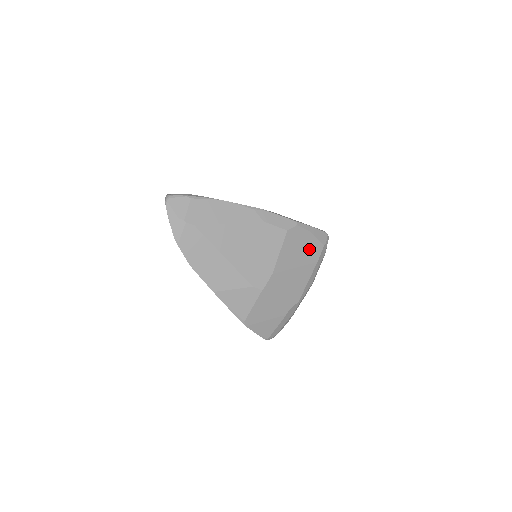
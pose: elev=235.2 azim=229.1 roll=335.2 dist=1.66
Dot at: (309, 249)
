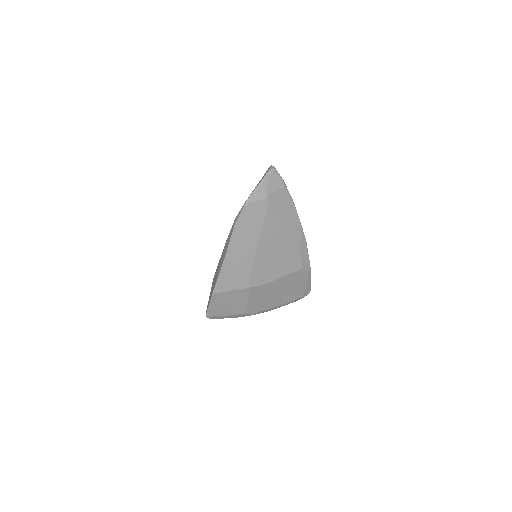
Dot at: (295, 291)
